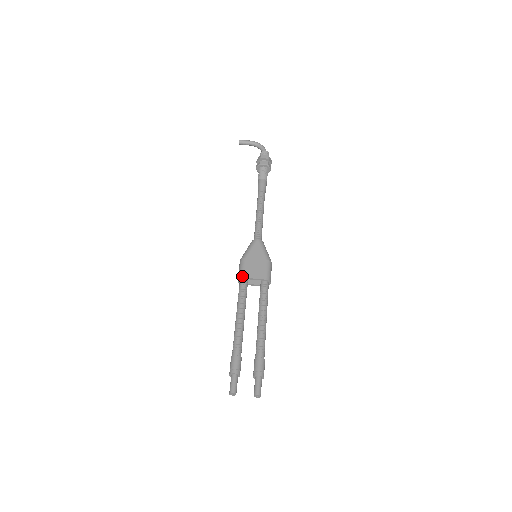
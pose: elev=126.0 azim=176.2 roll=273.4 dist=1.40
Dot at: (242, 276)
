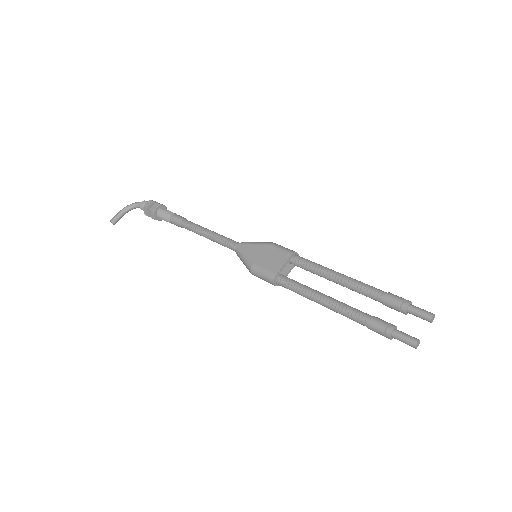
Dot at: (273, 276)
